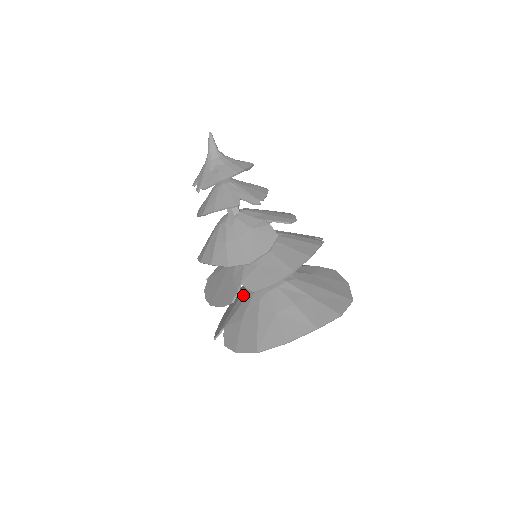
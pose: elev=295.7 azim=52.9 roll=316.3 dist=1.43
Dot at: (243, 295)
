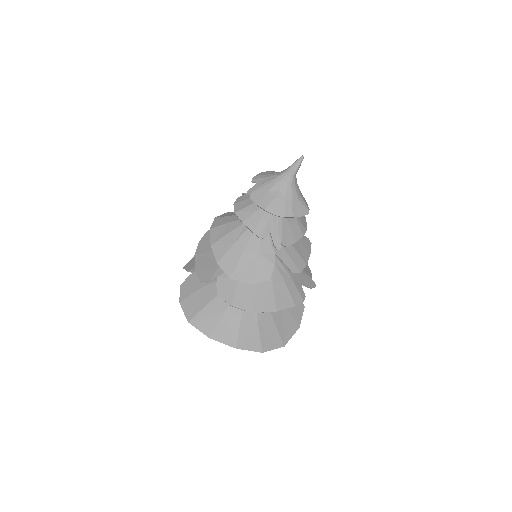
Dot at: occluded
